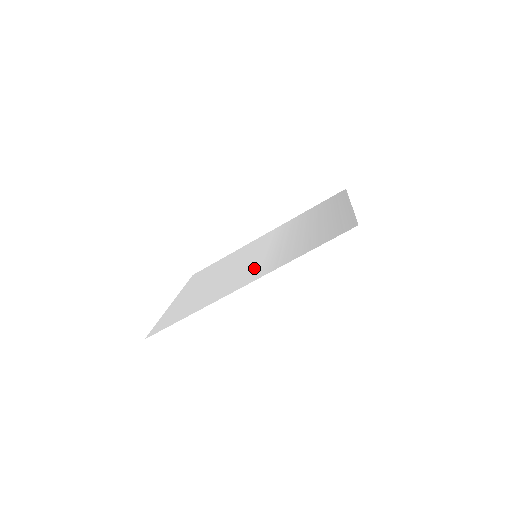
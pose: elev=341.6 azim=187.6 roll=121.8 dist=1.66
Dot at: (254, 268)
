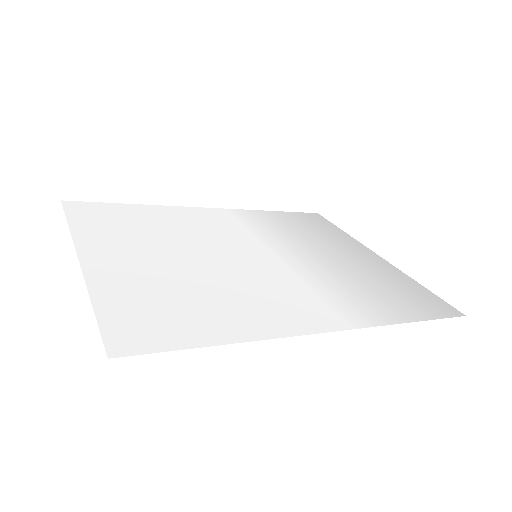
Dot at: (299, 291)
